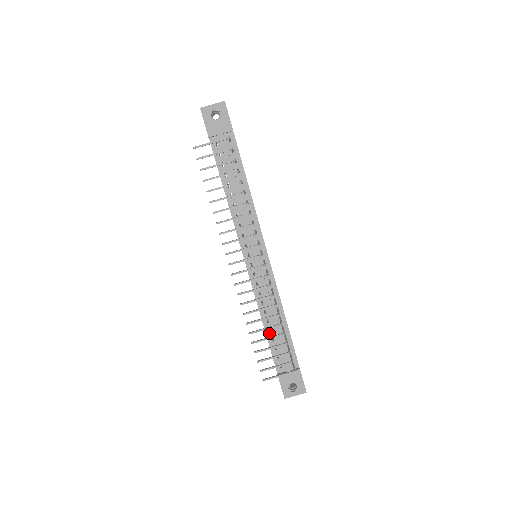
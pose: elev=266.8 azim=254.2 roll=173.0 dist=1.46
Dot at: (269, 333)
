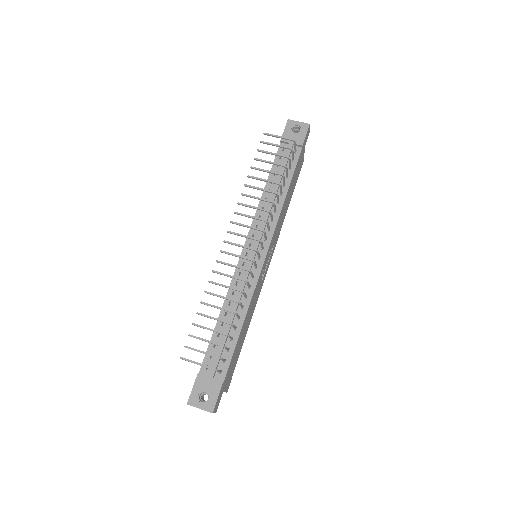
Dot at: (219, 326)
